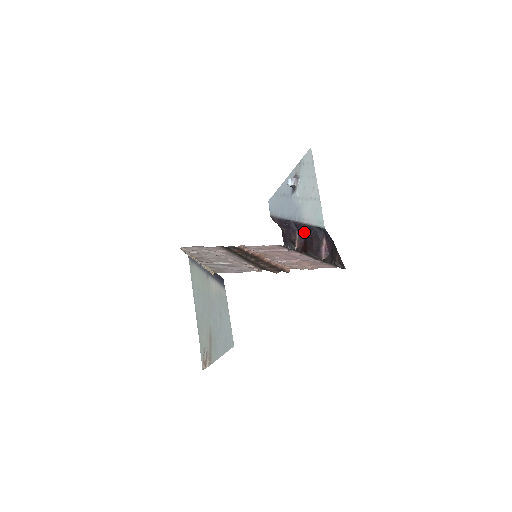
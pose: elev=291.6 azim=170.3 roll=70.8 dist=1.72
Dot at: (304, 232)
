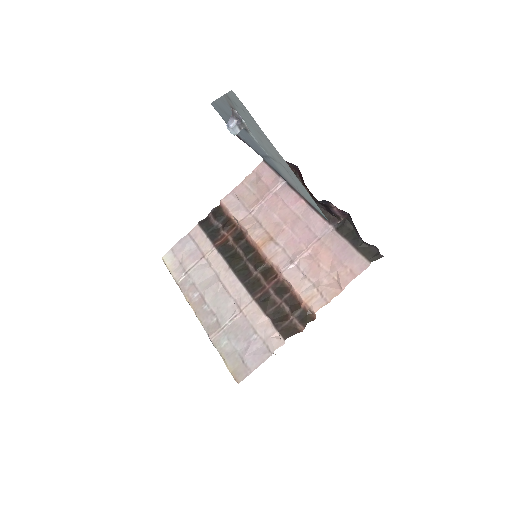
Dot at: occluded
